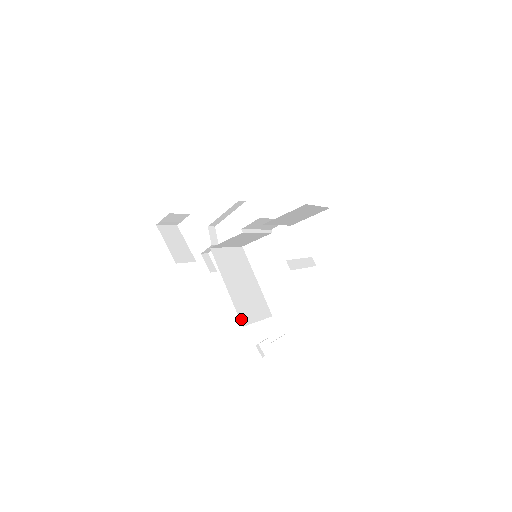
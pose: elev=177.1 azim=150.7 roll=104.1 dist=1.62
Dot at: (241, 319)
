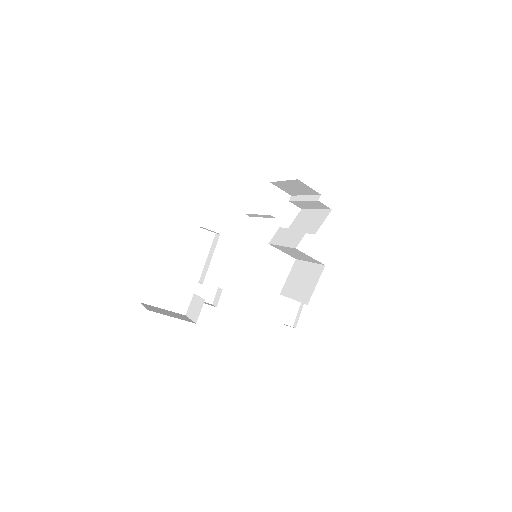
Dot at: occluded
